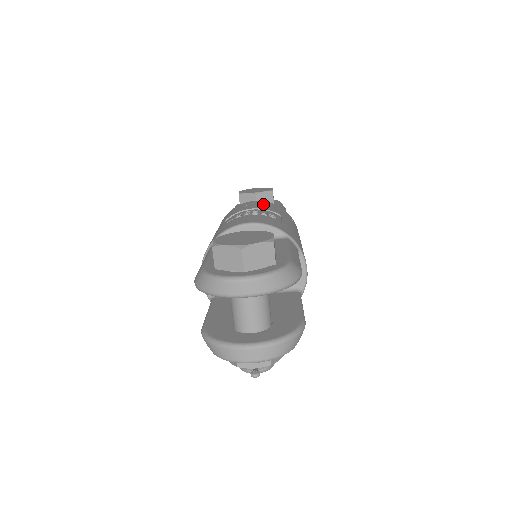
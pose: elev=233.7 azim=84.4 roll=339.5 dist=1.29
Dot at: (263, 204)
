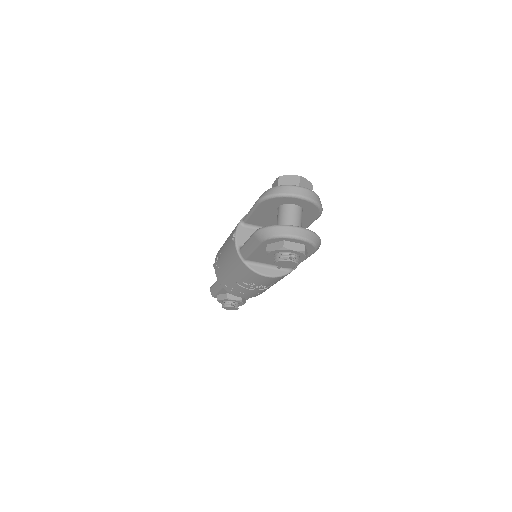
Dot at: occluded
